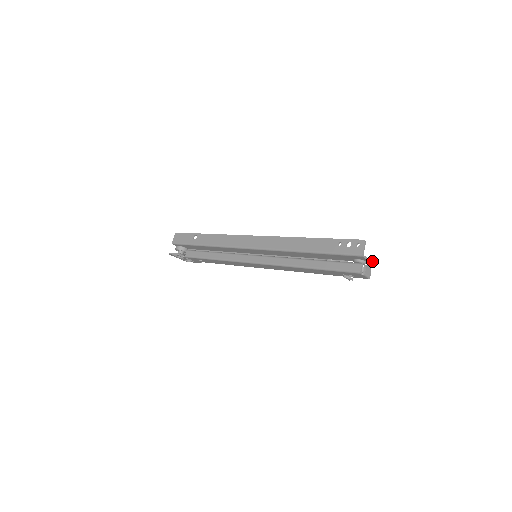
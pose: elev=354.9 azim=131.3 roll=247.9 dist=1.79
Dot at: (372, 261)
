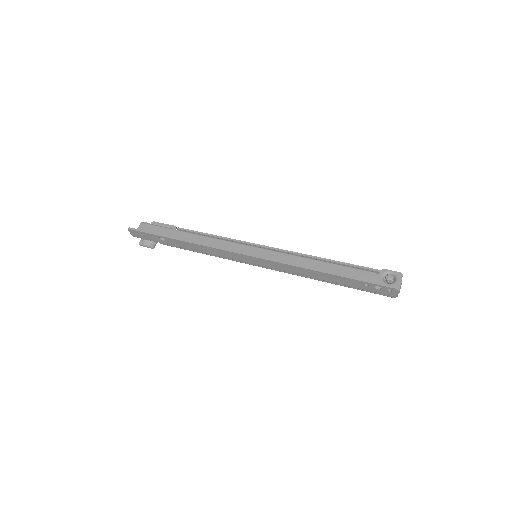
Dot at: (402, 276)
